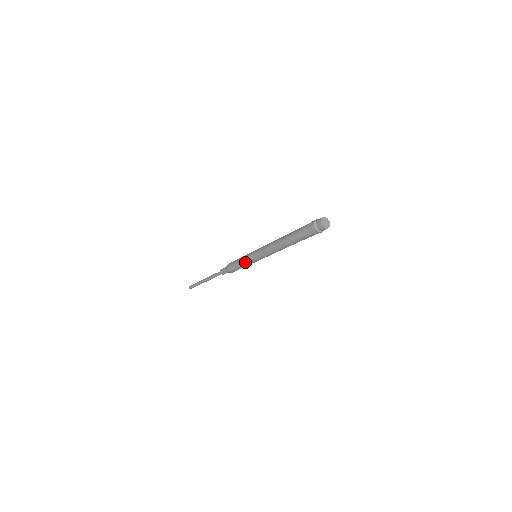
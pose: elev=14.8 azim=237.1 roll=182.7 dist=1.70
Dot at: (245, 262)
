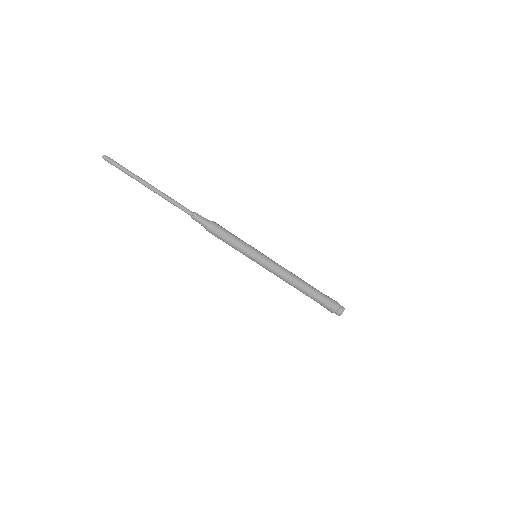
Dot at: occluded
